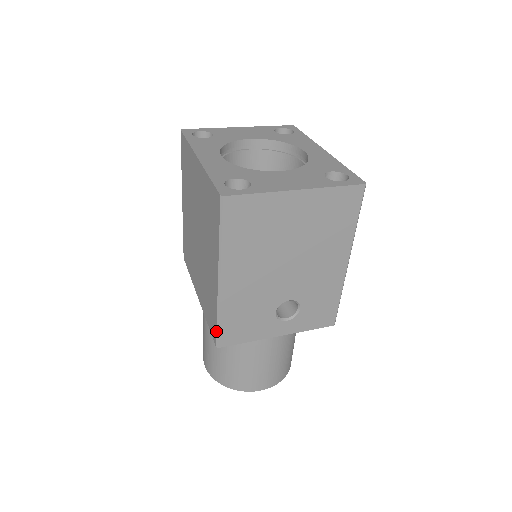
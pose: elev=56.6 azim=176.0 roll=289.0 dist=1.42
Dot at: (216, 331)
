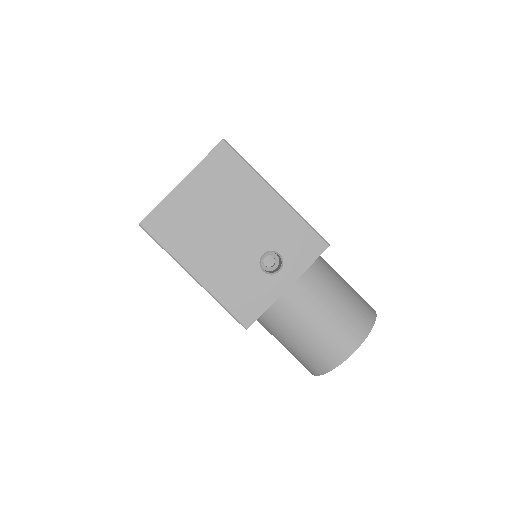
Dot at: occluded
